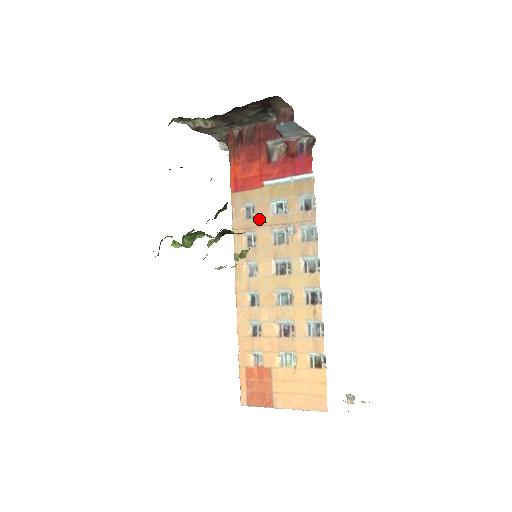
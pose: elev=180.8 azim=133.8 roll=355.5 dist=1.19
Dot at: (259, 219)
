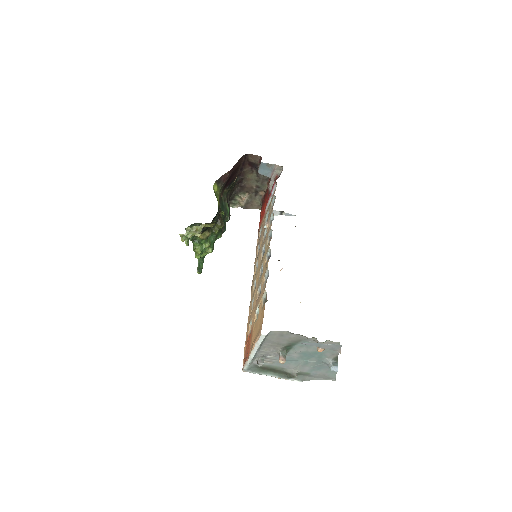
Dot at: occluded
